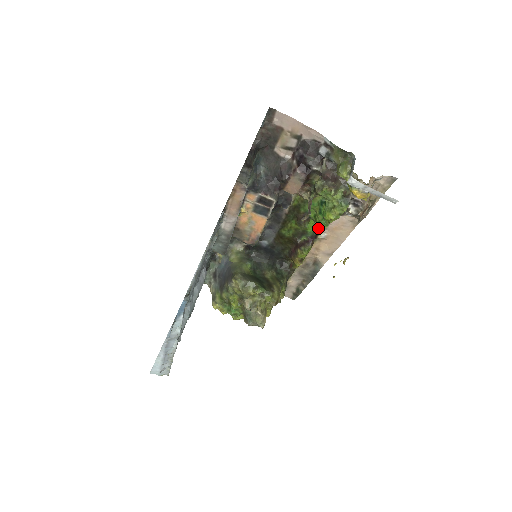
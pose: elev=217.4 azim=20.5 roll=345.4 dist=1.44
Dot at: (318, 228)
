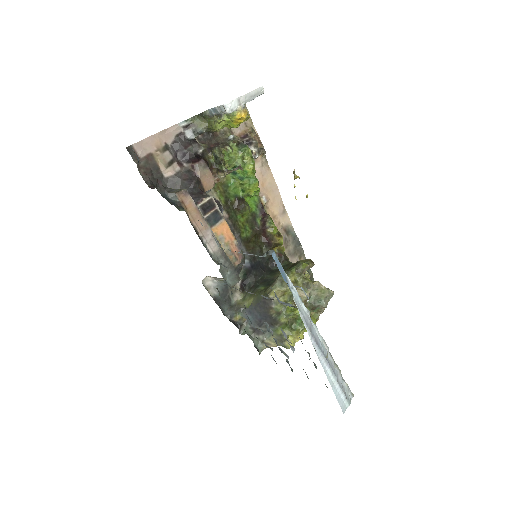
Dot at: (255, 199)
